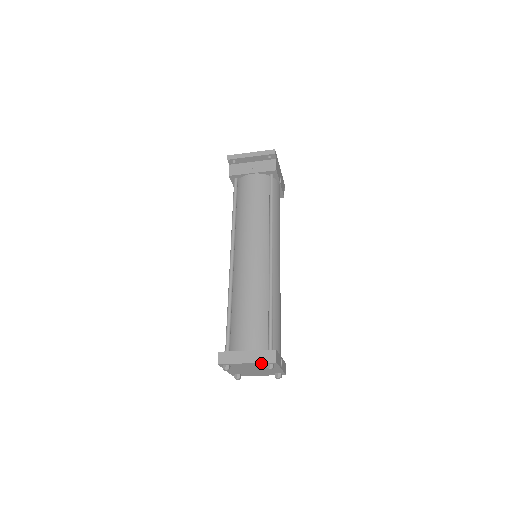
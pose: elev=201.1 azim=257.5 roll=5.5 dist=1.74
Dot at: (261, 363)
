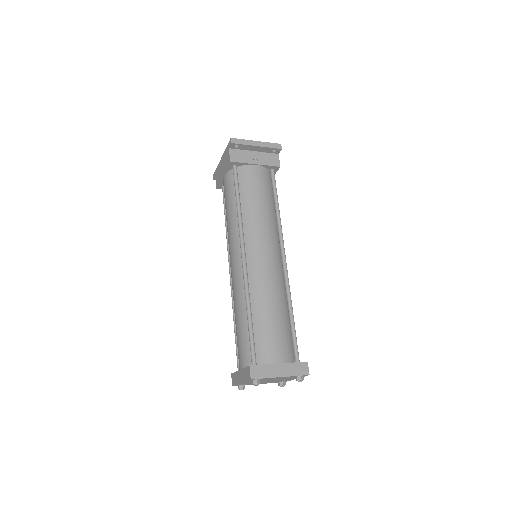
Dot at: (294, 376)
